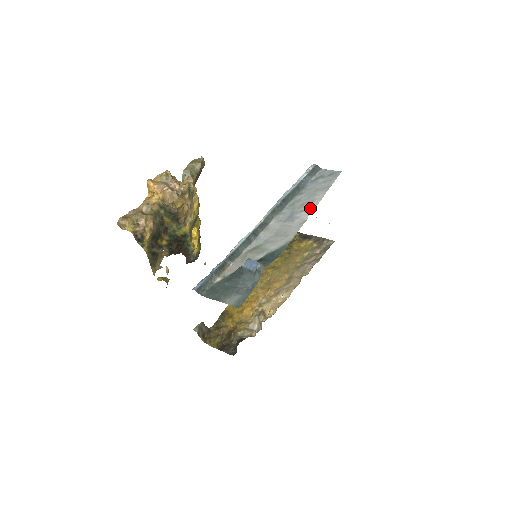
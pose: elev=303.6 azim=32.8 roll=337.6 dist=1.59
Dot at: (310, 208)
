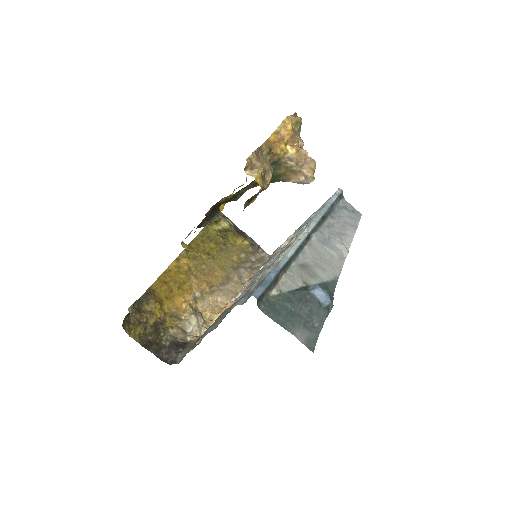
Dot at: (346, 243)
